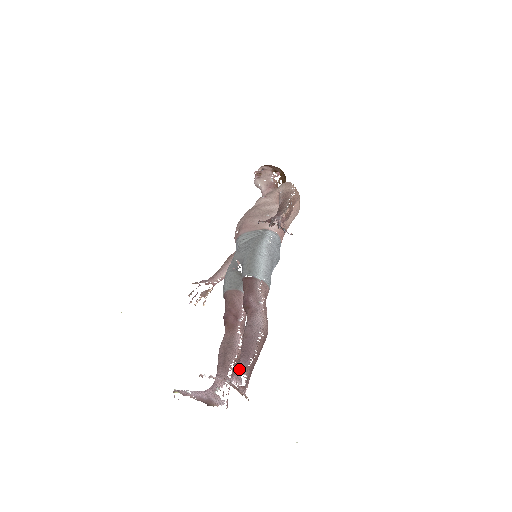
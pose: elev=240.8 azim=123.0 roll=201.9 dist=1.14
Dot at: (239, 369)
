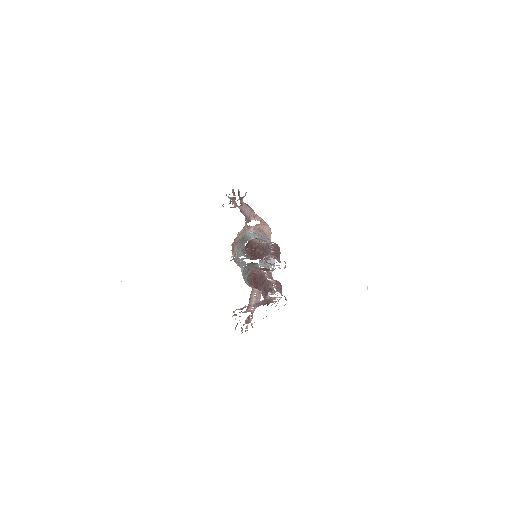
Dot at: (266, 259)
